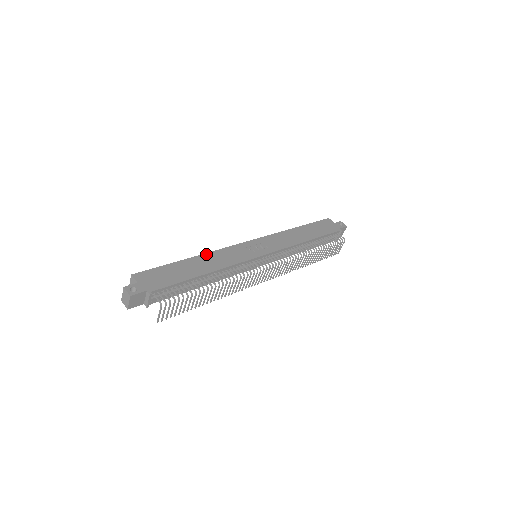
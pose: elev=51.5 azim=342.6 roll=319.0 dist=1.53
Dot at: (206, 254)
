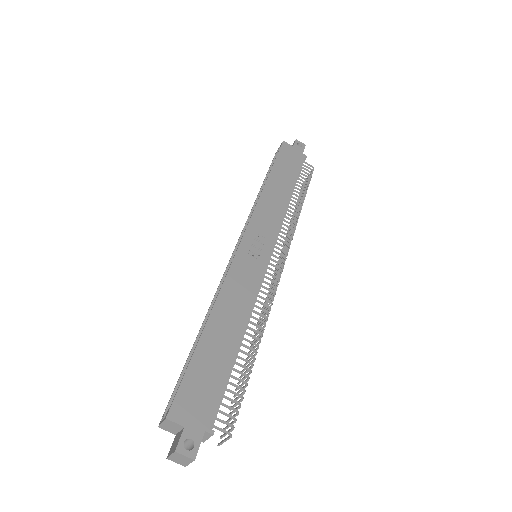
Dot at: (217, 302)
